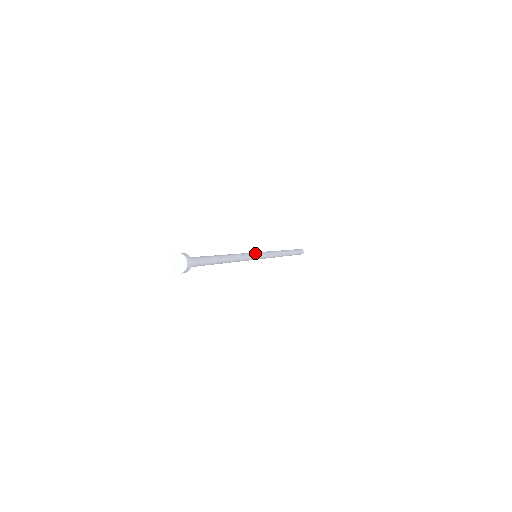
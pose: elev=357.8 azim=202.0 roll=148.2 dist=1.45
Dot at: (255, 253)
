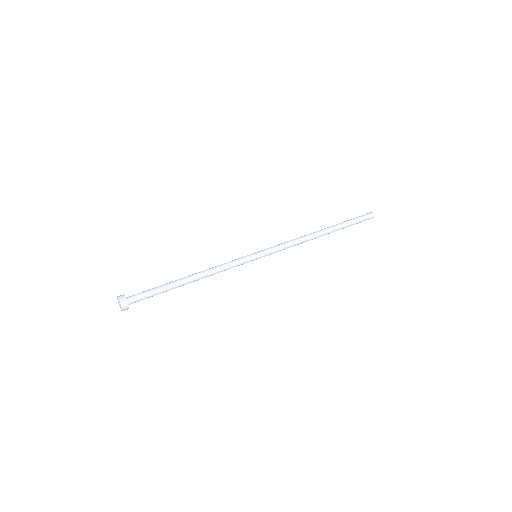
Dot at: (251, 258)
